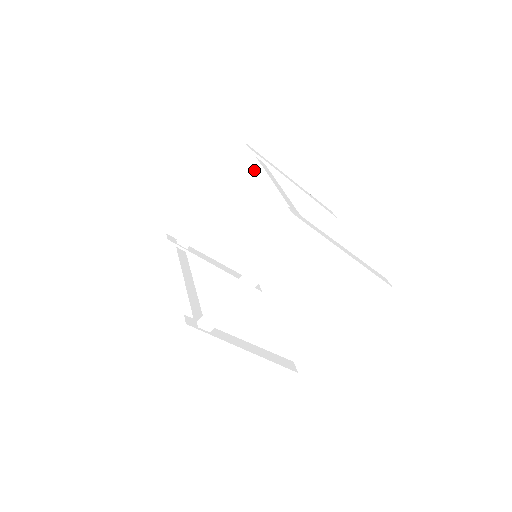
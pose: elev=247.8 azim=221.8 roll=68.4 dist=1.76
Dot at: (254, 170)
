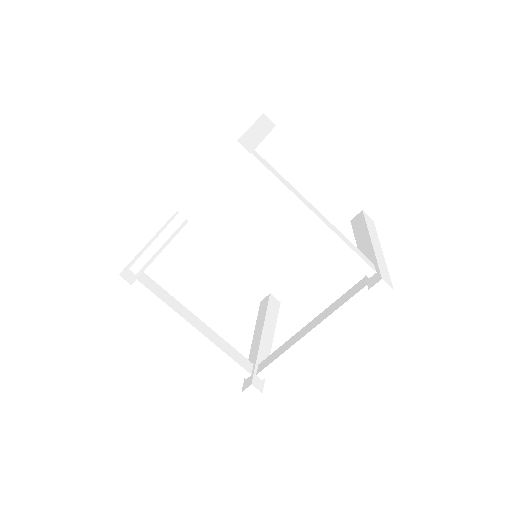
Dot at: occluded
